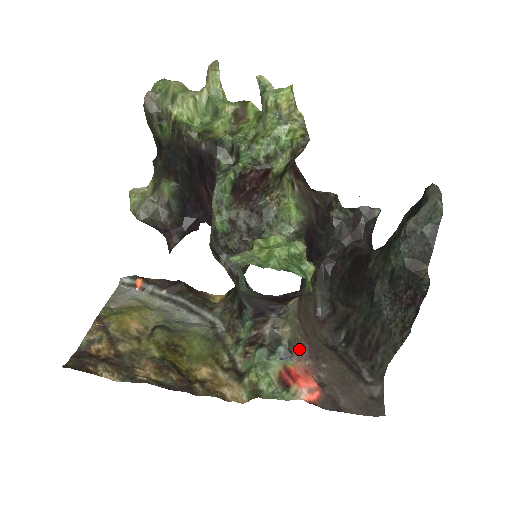
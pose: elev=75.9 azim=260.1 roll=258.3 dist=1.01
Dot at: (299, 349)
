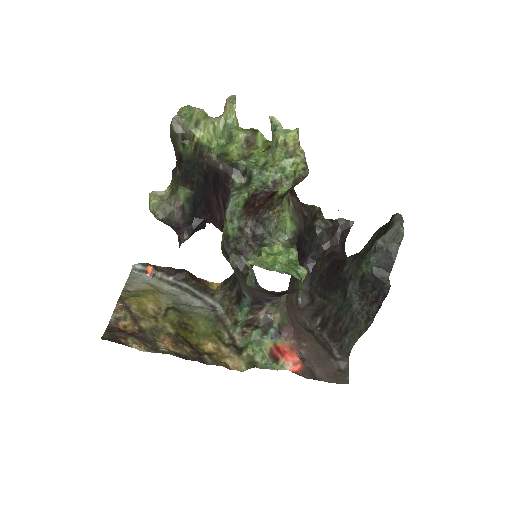
Dot at: (286, 331)
